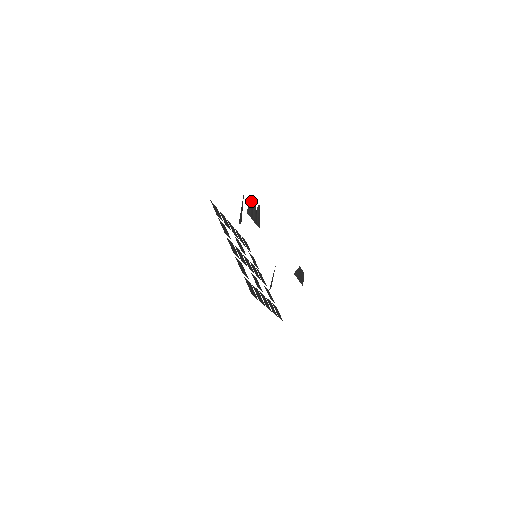
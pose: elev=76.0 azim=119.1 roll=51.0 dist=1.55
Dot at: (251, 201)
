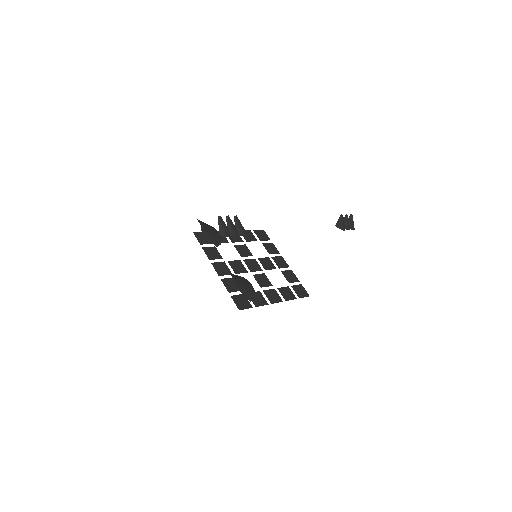
Dot at: (220, 222)
